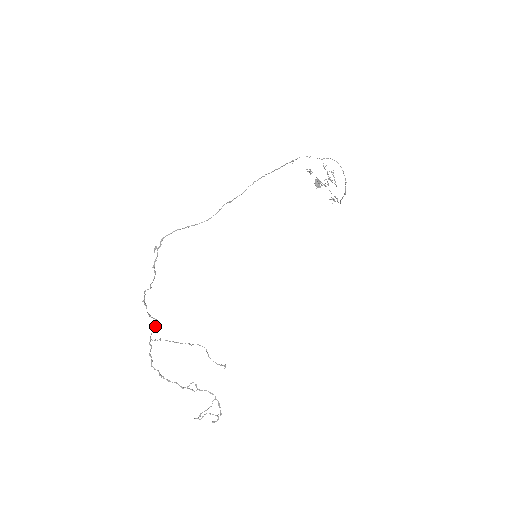
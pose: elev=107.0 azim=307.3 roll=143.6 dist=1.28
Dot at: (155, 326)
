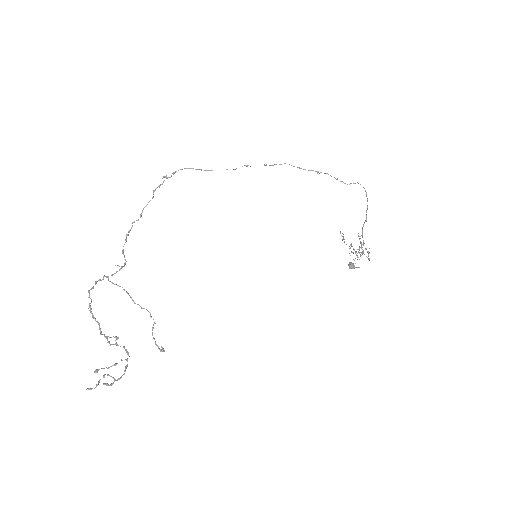
Dot at: (121, 268)
